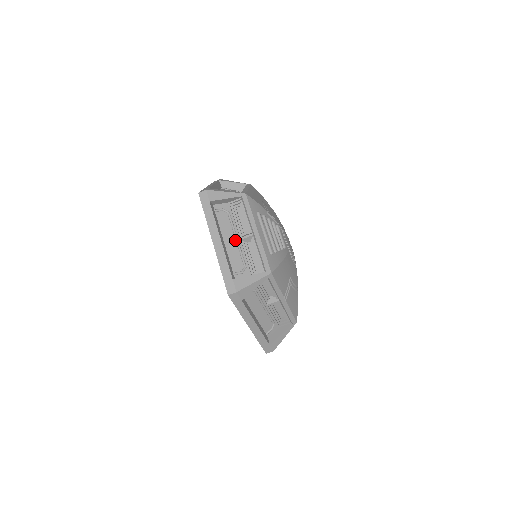
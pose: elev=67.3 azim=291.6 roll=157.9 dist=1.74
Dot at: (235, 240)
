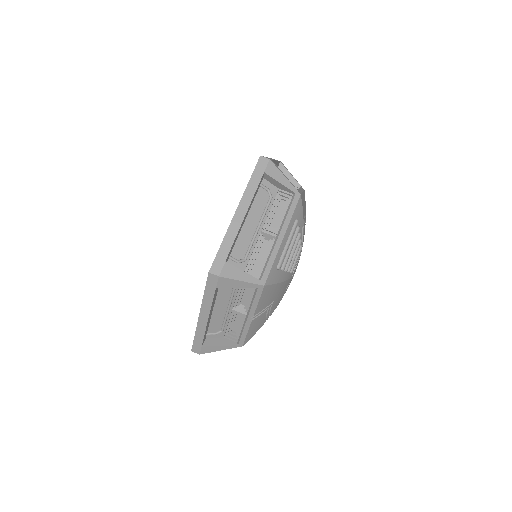
Dot at: (256, 227)
